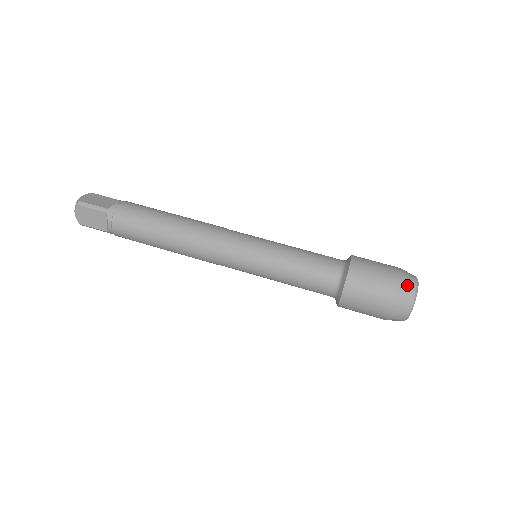
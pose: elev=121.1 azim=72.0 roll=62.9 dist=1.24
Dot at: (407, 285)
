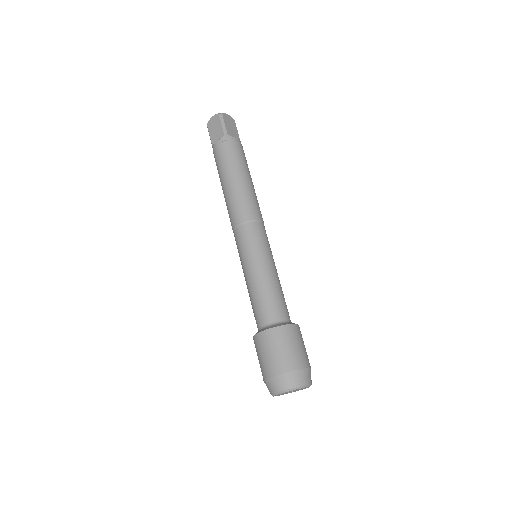
Dot at: (298, 377)
